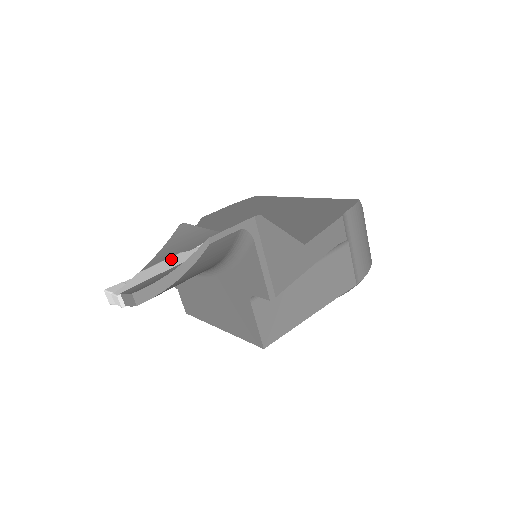
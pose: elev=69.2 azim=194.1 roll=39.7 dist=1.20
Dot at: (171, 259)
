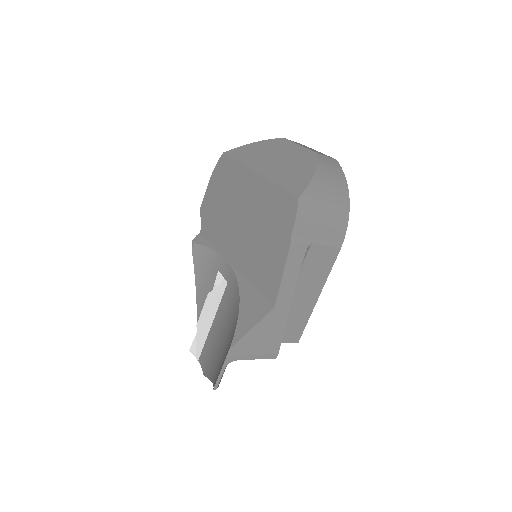
Dot at: (206, 306)
